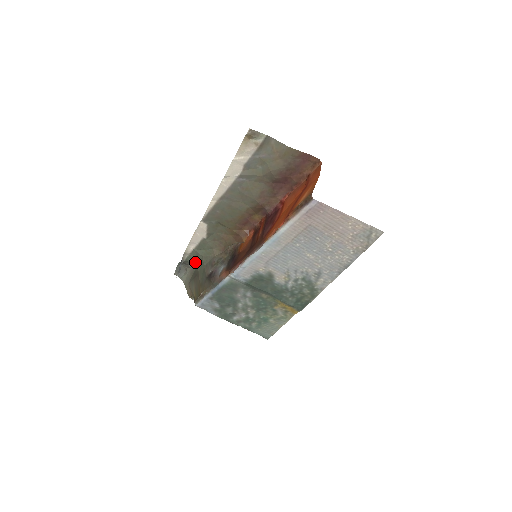
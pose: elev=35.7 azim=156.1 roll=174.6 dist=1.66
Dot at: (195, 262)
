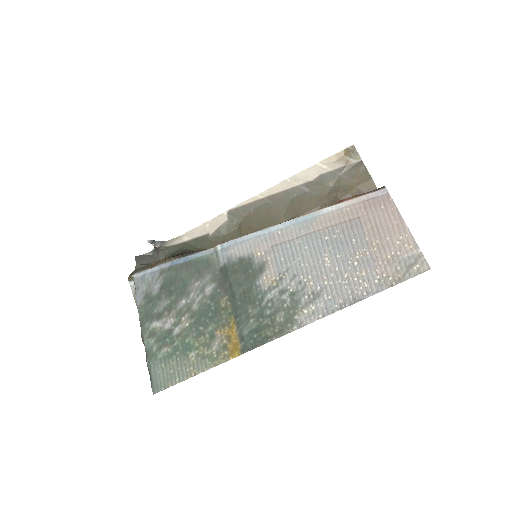
Dot at: (173, 253)
